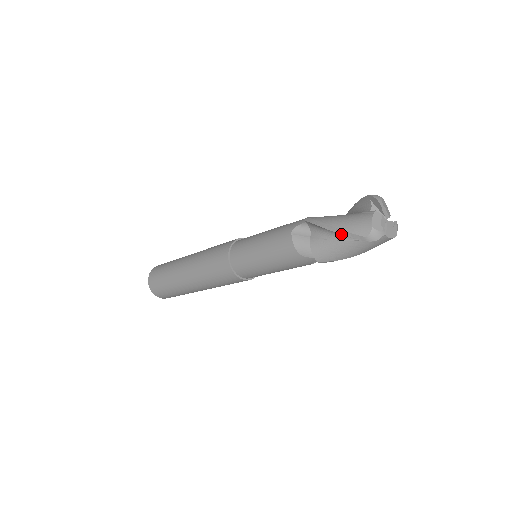
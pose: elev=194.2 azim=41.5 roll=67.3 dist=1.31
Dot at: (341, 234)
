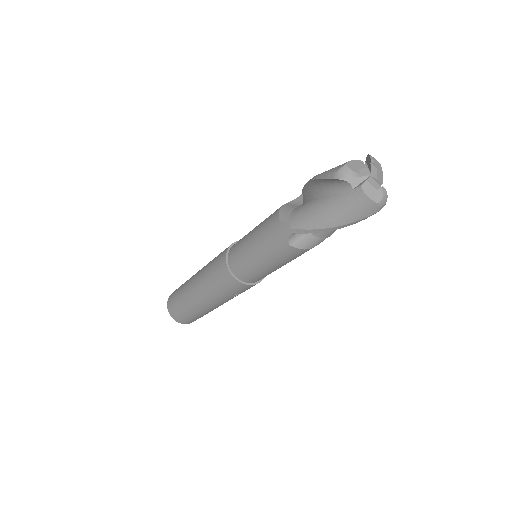
Dot at: (317, 178)
